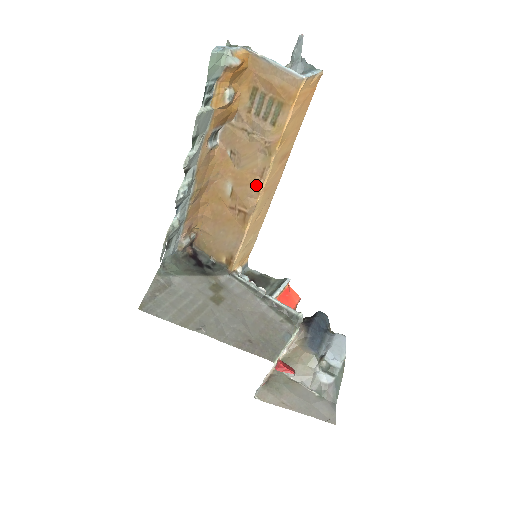
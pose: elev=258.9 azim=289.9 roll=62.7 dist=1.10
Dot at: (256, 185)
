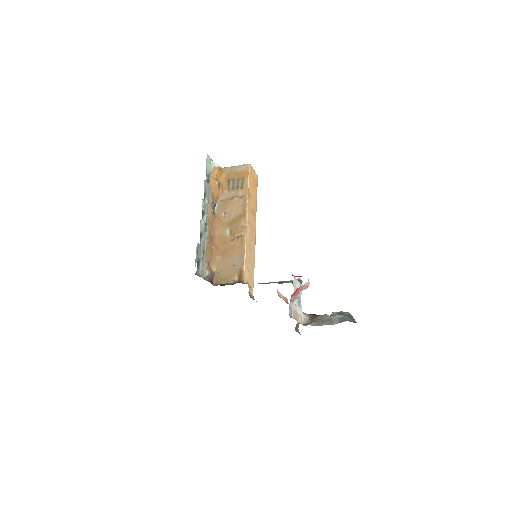
Dot at: (243, 218)
